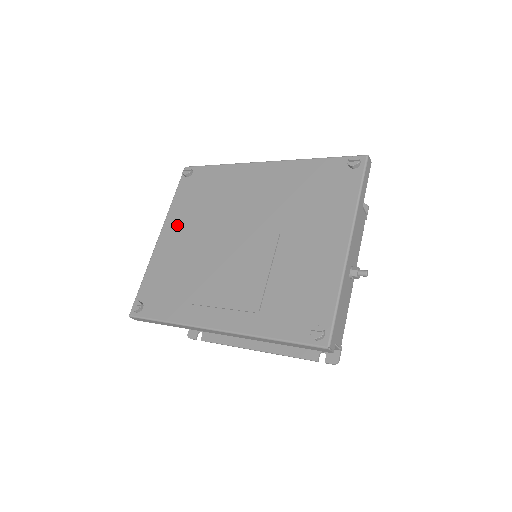
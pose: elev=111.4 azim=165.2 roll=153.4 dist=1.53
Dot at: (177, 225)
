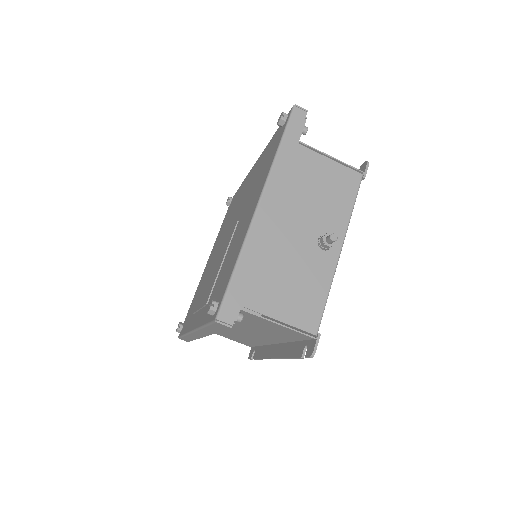
Dot at: (213, 249)
